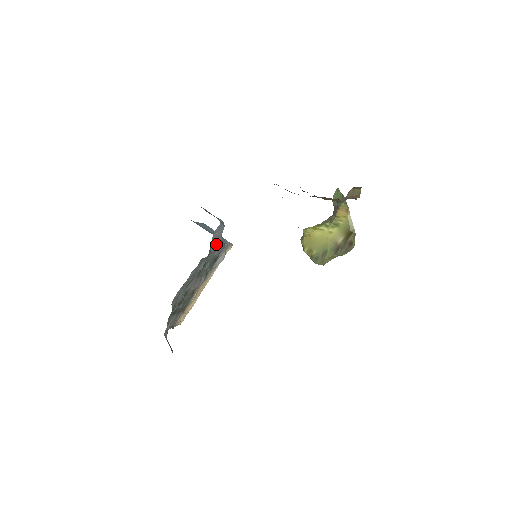
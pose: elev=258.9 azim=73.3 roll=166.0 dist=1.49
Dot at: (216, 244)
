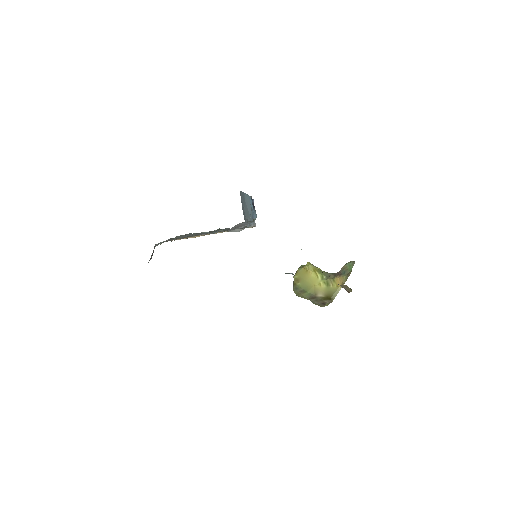
Dot at: (238, 227)
